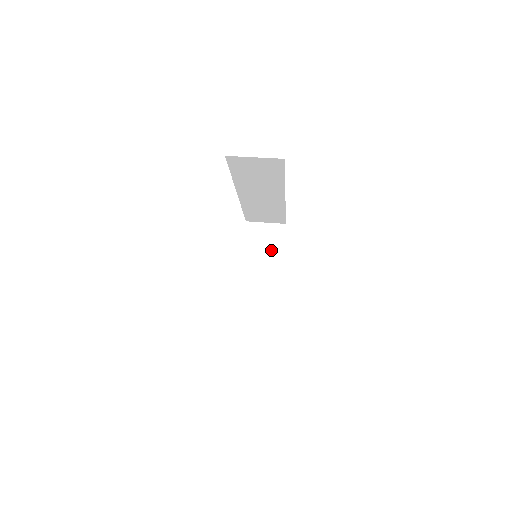
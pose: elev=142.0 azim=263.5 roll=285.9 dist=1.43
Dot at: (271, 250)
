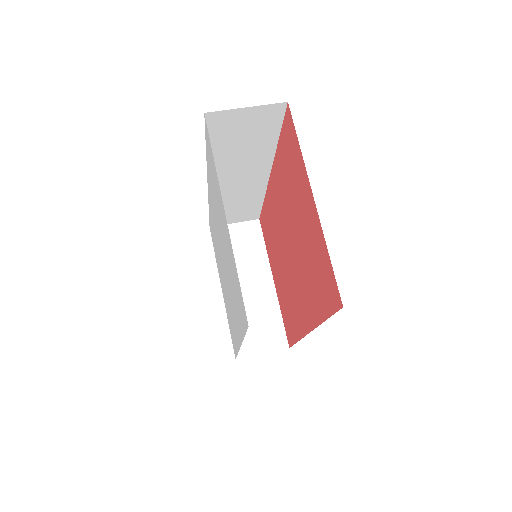
Dot at: (251, 254)
